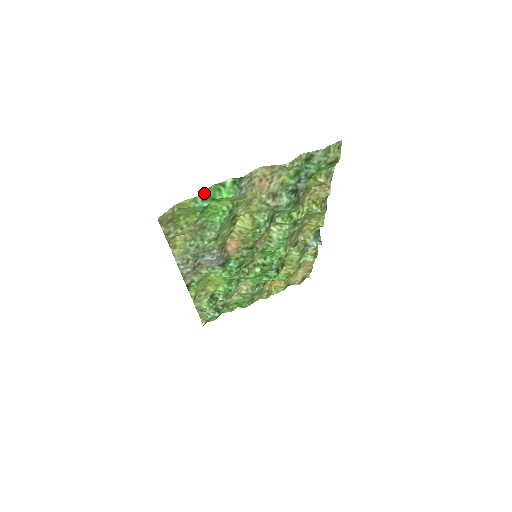
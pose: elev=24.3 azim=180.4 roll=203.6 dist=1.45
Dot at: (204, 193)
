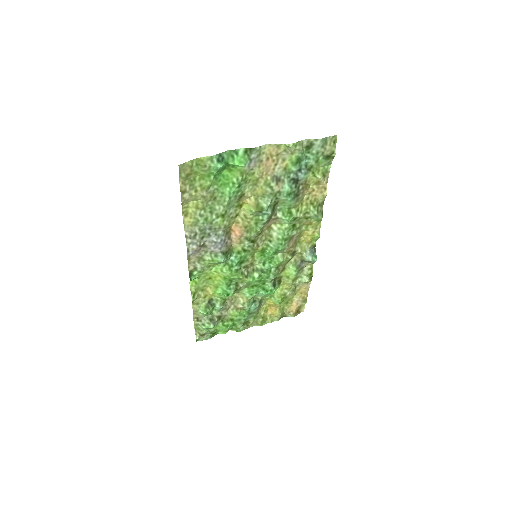
Dot at: (220, 155)
